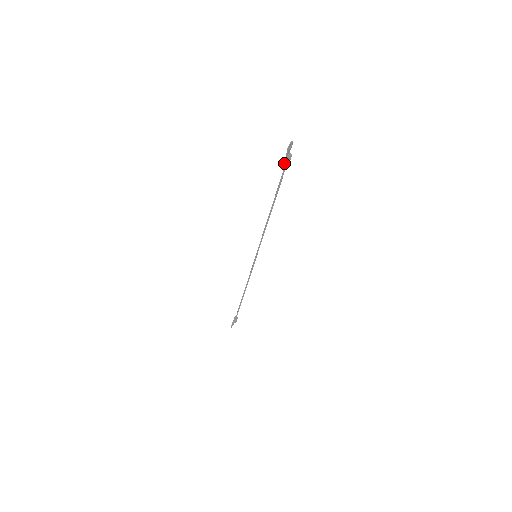
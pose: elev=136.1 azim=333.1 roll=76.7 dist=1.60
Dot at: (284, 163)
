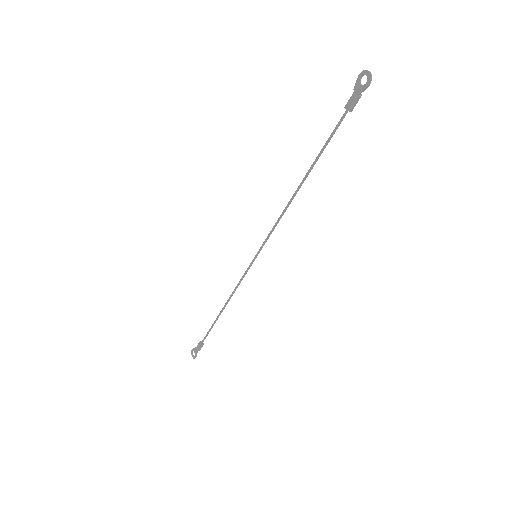
Dot at: (349, 109)
